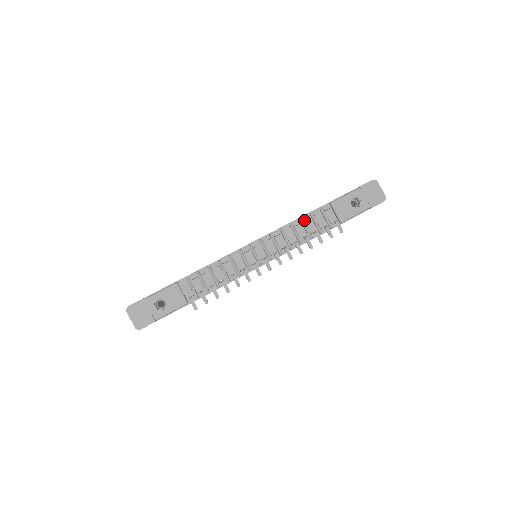
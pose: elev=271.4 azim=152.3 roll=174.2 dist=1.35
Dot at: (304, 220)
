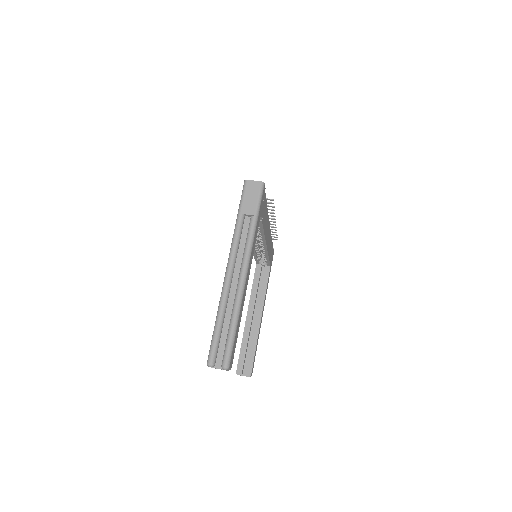
Dot at: occluded
